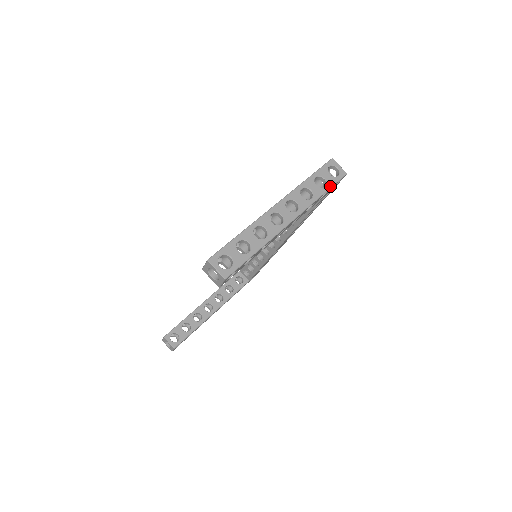
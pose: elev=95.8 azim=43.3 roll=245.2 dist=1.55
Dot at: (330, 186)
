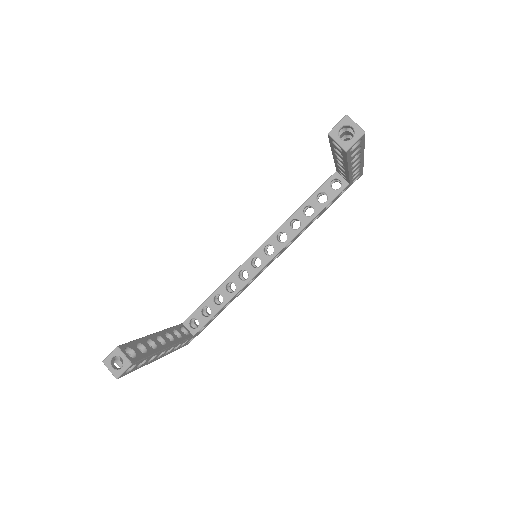
Dot at: occluded
